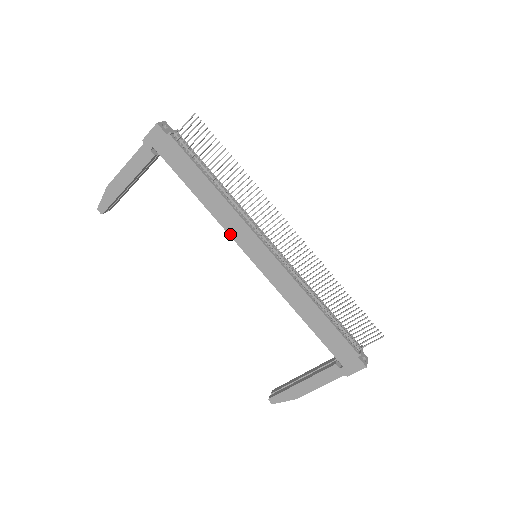
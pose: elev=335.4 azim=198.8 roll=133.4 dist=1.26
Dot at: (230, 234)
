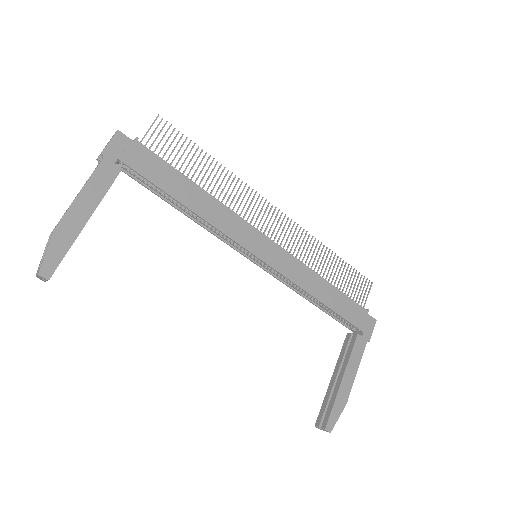
Dot at: (230, 236)
